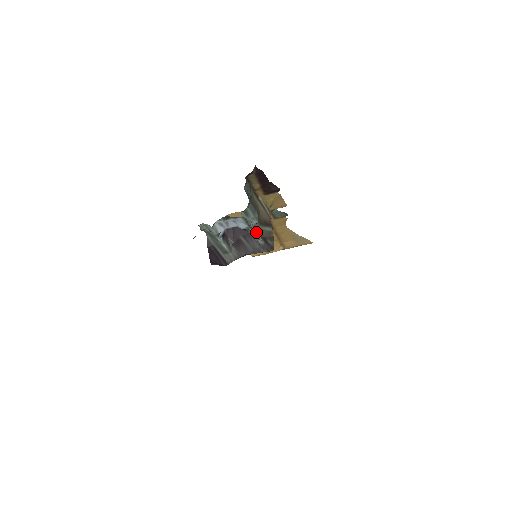
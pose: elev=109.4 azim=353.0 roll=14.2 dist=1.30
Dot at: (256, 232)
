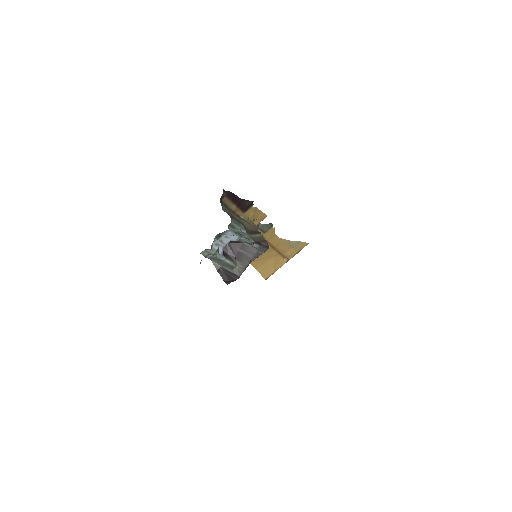
Dot at: (246, 236)
